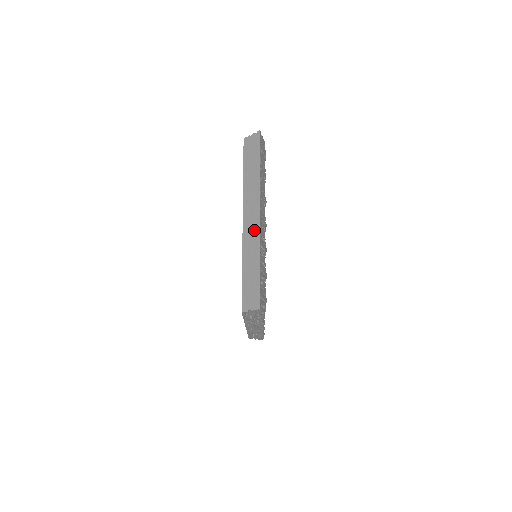
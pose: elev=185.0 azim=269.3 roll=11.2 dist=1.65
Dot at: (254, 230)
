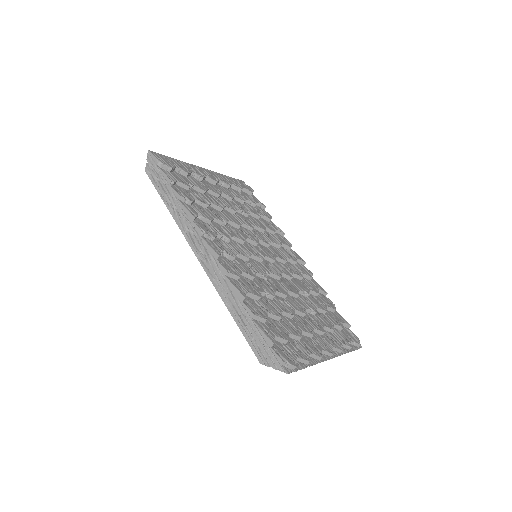
Dot at: occluded
